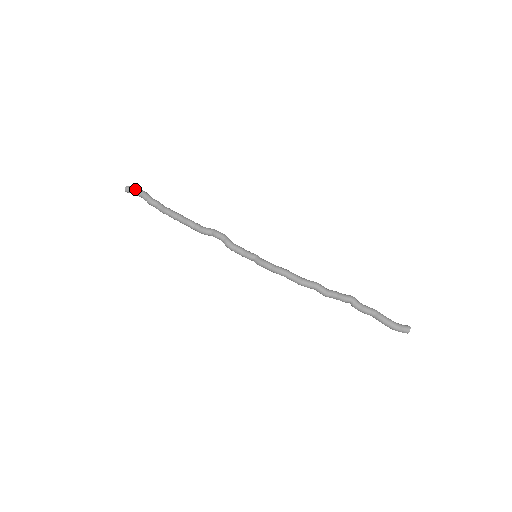
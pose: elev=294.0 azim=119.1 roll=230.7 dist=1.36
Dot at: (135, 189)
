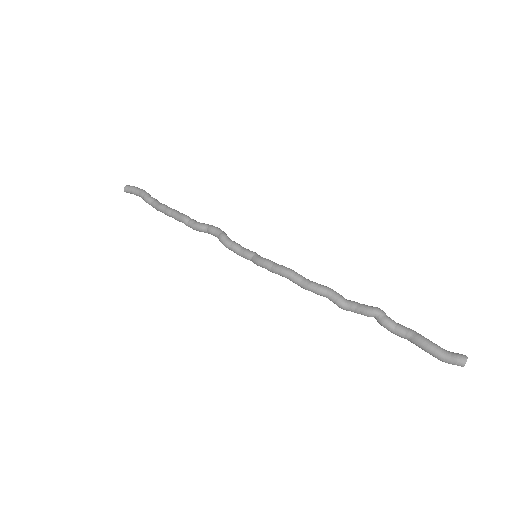
Dot at: (135, 187)
